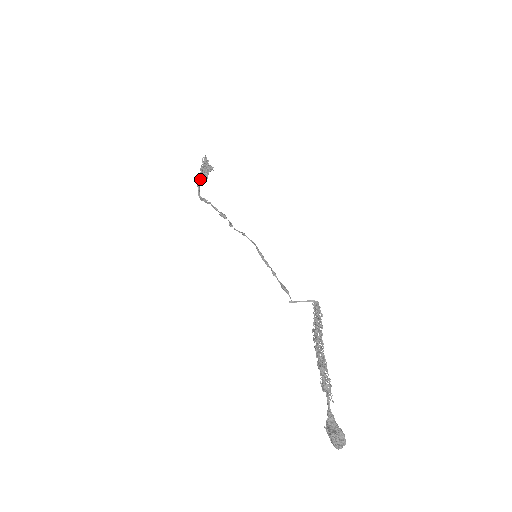
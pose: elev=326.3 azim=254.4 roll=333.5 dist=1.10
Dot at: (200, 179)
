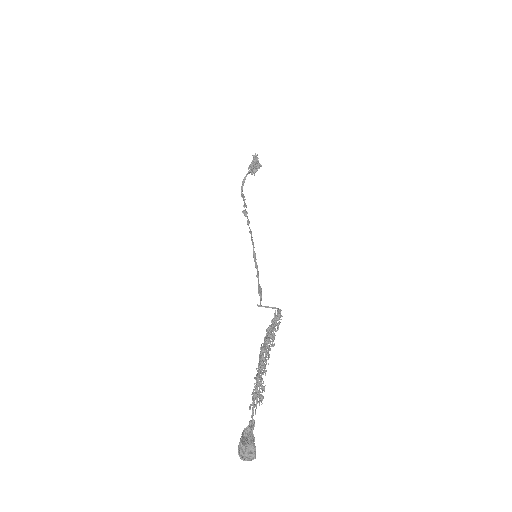
Dot at: (246, 176)
